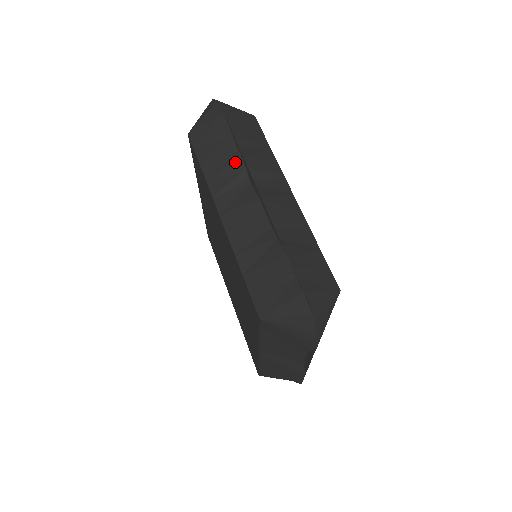
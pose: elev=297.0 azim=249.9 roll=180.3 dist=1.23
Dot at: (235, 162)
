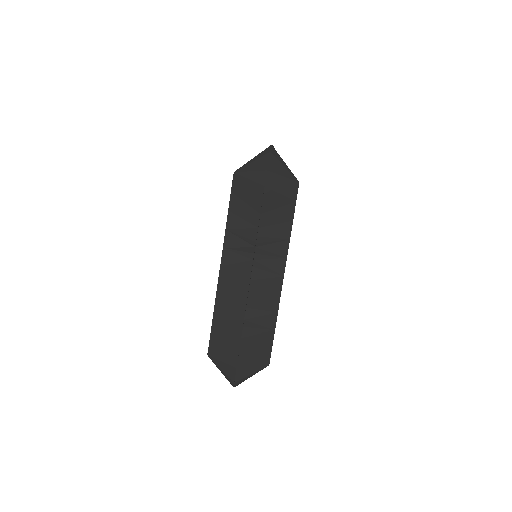
Dot at: (251, 236)
